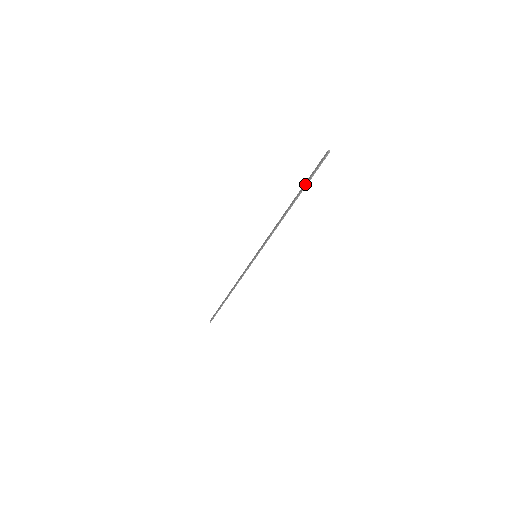
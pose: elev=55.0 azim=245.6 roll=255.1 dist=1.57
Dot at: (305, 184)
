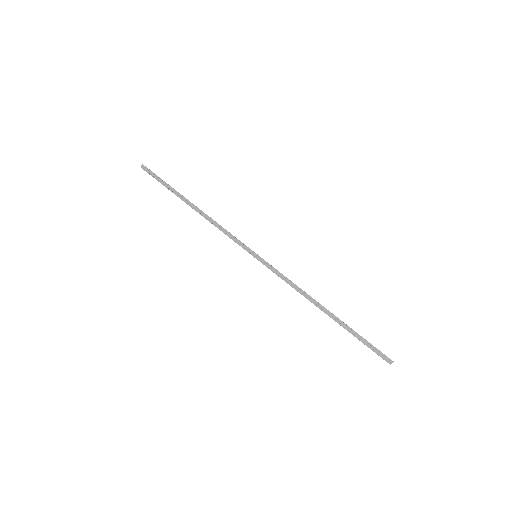
Dot at: (354, 334)
